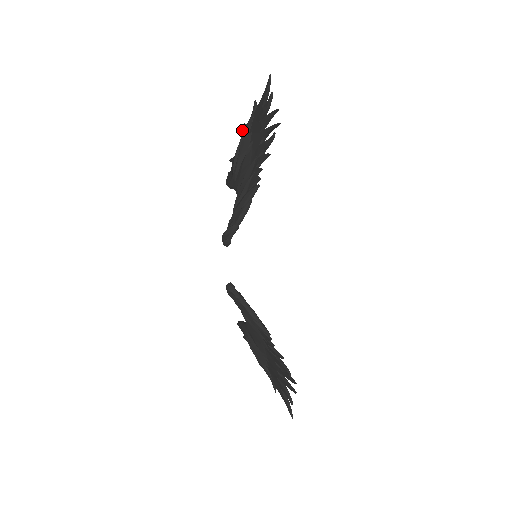
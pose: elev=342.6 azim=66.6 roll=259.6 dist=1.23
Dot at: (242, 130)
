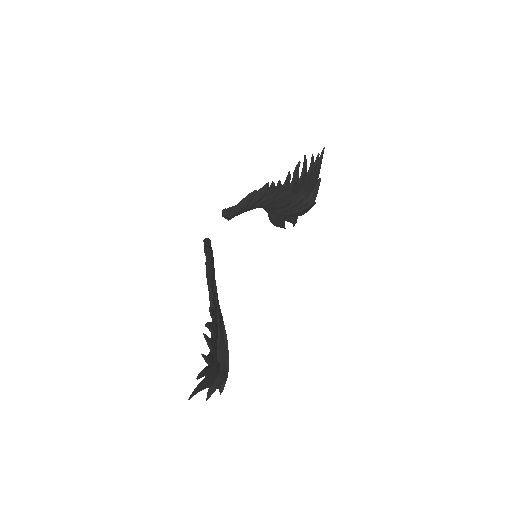
Dot at: occluded
